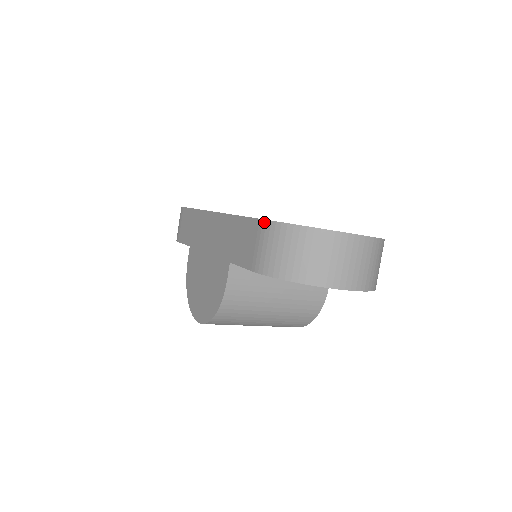
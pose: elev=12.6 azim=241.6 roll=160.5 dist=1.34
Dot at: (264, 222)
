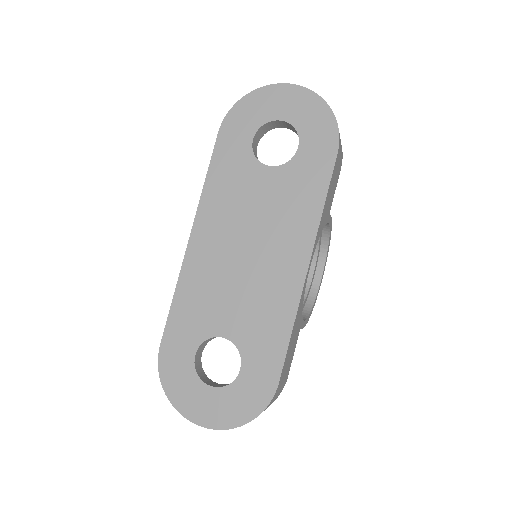
Dot at: (159, 352)
